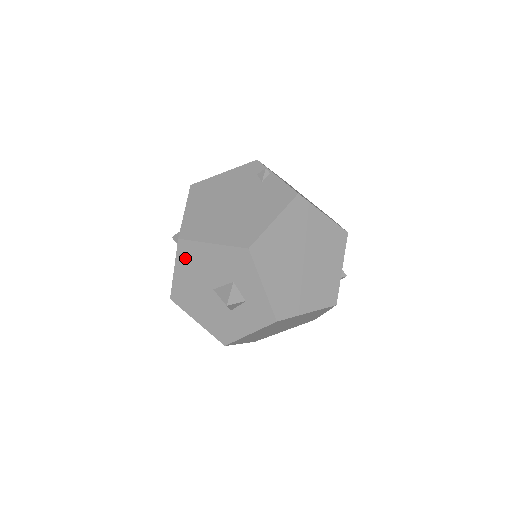
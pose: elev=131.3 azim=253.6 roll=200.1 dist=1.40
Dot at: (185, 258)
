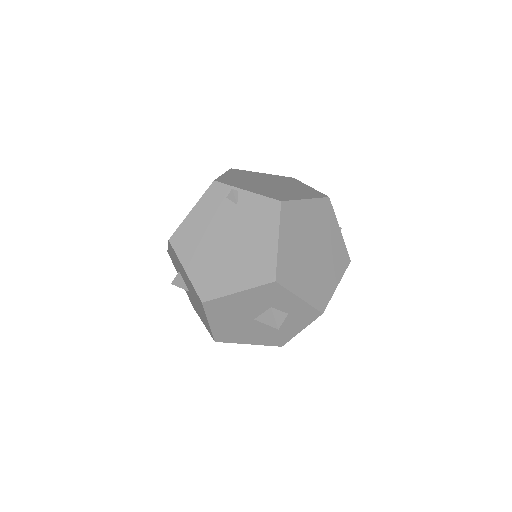
Dot at: (216, 312)
